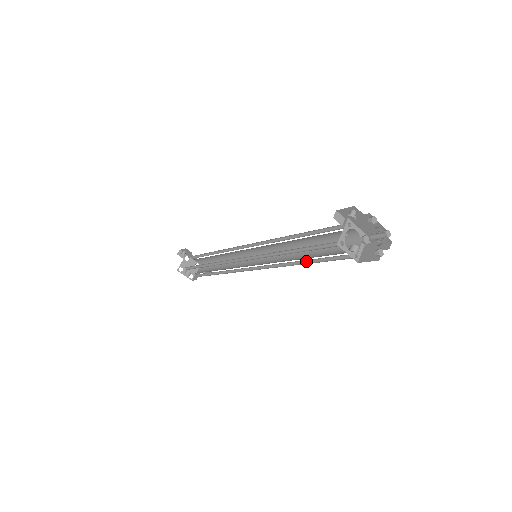
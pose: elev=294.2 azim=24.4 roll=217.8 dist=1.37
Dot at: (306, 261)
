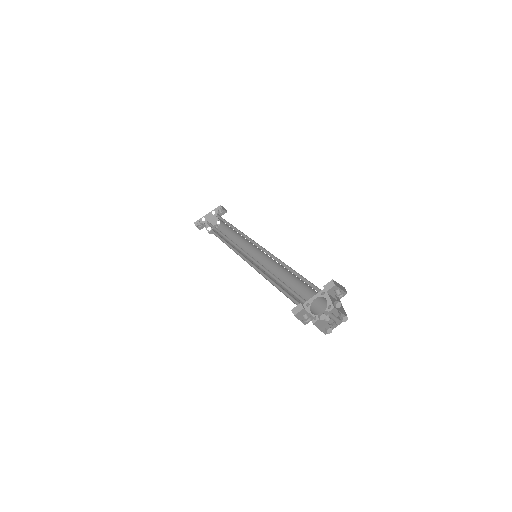
Dot at: (296, 280)
